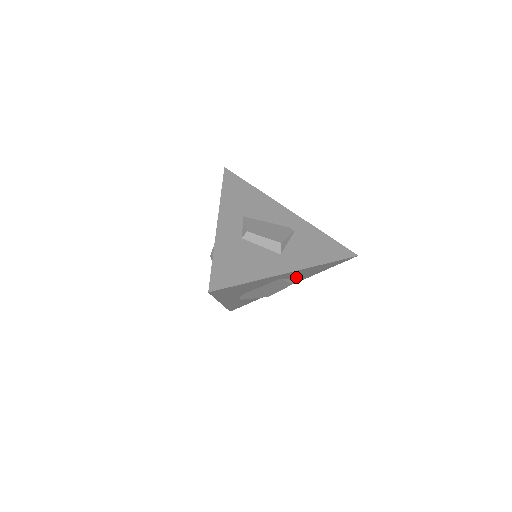
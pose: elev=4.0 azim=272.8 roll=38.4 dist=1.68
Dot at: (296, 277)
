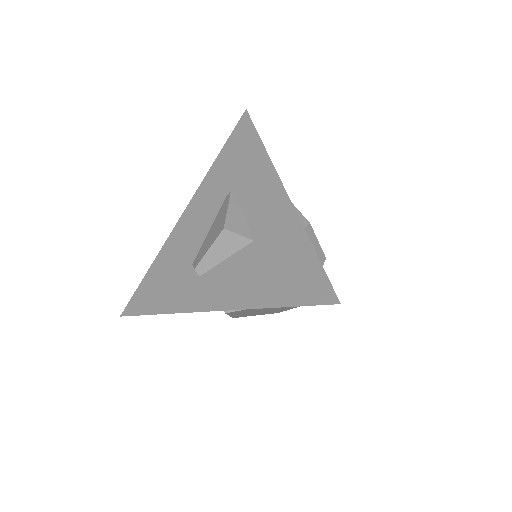
Dot at: occluded
